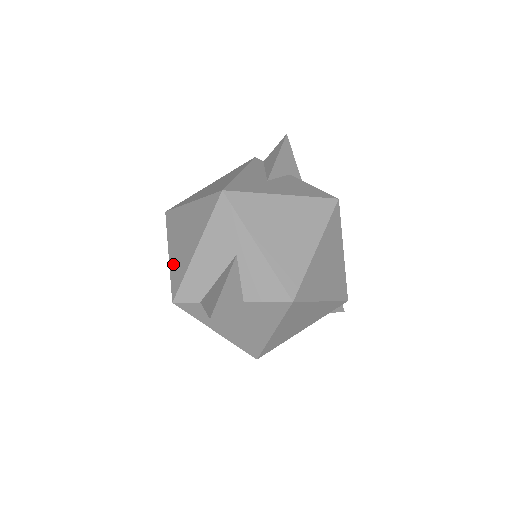
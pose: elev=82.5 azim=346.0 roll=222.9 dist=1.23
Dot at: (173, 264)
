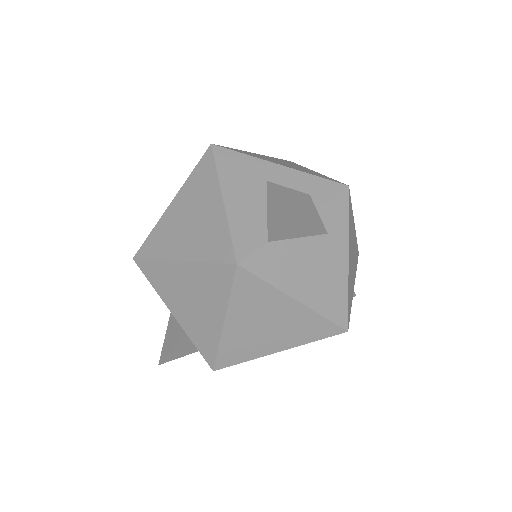
Dot at: (198, 252)
